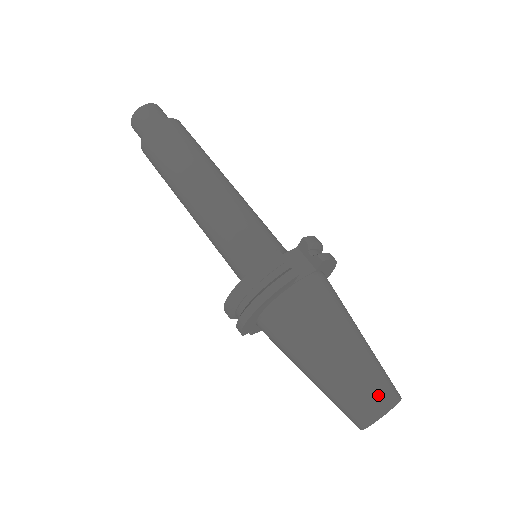
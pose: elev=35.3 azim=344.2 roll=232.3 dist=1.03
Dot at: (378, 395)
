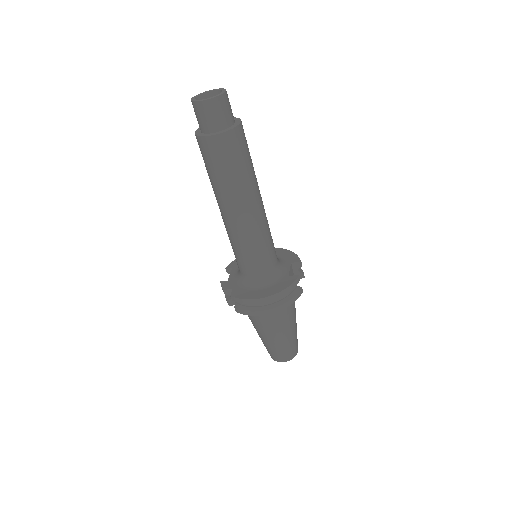
Dot at: (297, 347)
